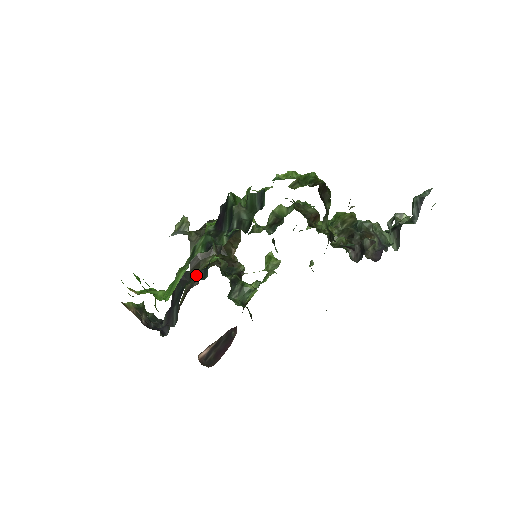
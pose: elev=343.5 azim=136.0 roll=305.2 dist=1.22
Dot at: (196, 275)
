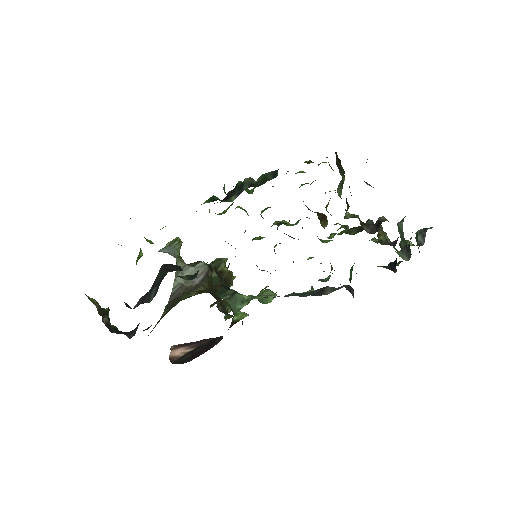
Dot at: (183, 276)
